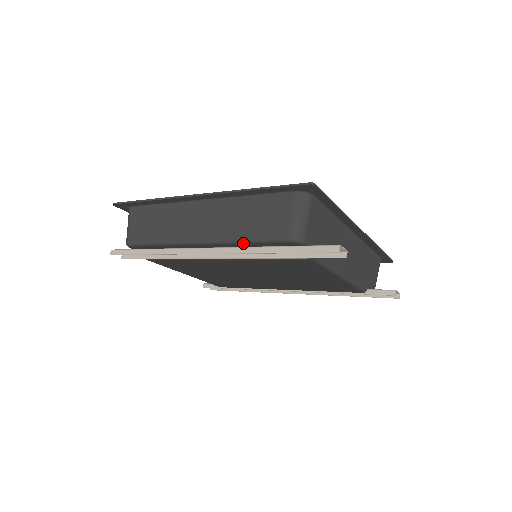
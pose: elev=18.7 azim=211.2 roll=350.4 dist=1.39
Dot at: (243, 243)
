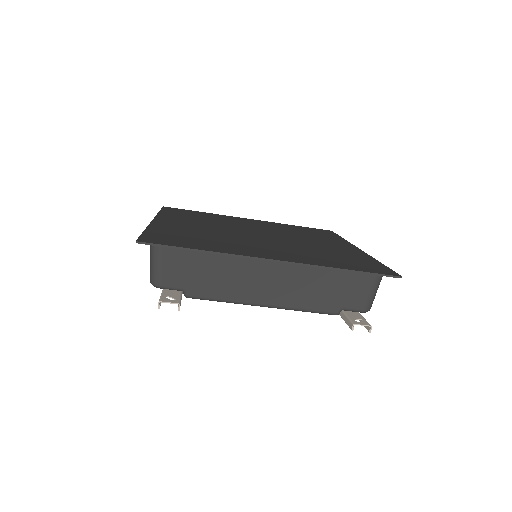
Dot at: occluded
